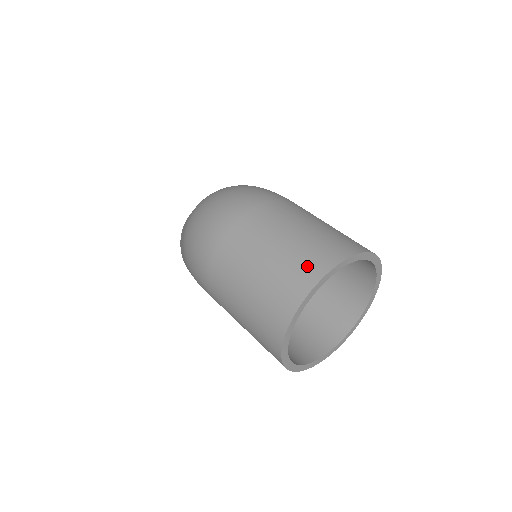
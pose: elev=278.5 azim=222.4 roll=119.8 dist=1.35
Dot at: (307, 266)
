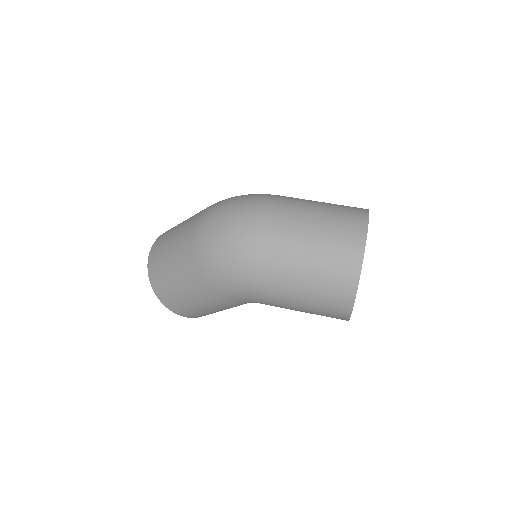
Dot at: (351, 223)
